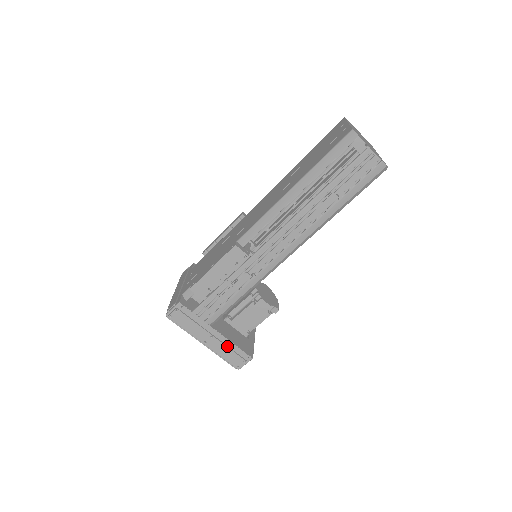
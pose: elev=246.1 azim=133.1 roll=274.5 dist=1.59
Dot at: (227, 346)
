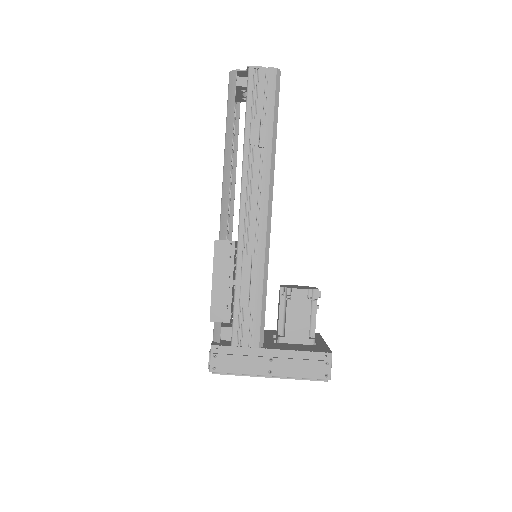
Dot at: (295, 359)
